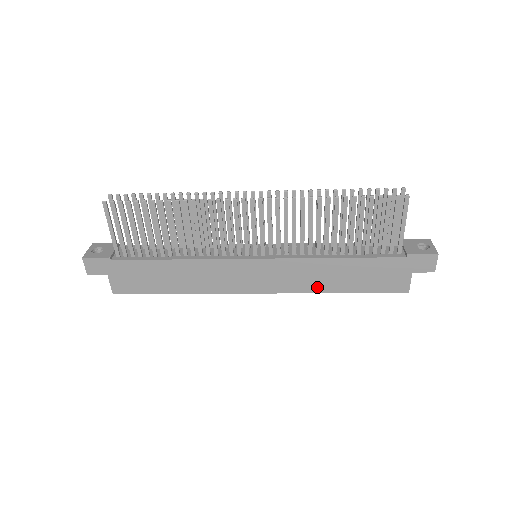
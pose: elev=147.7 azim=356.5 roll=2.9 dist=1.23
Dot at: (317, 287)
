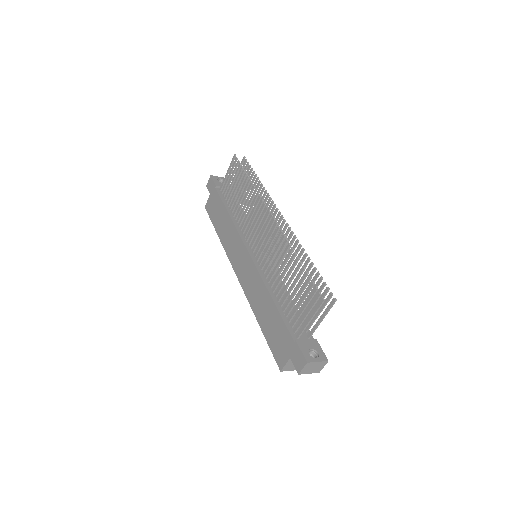
Dot at: (255, 306)
